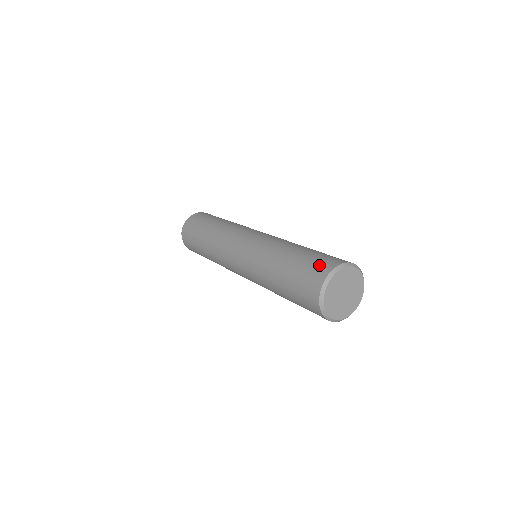
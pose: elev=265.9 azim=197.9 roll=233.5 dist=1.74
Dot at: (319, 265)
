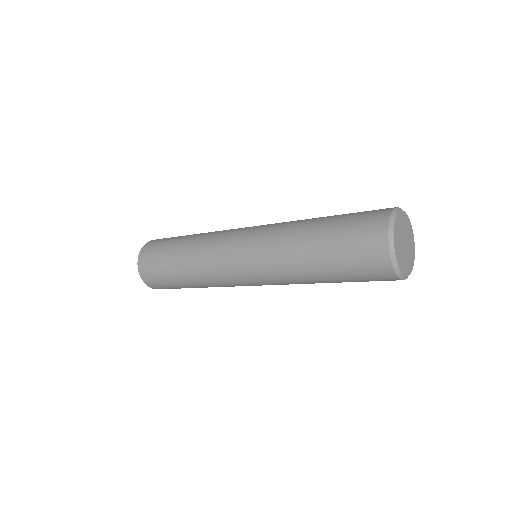
Dot at: (368, 220)
